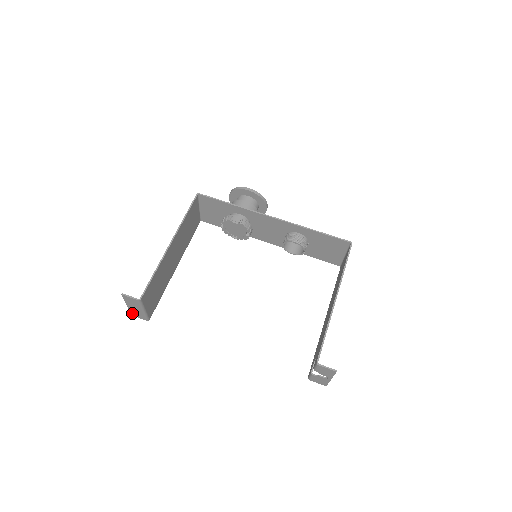
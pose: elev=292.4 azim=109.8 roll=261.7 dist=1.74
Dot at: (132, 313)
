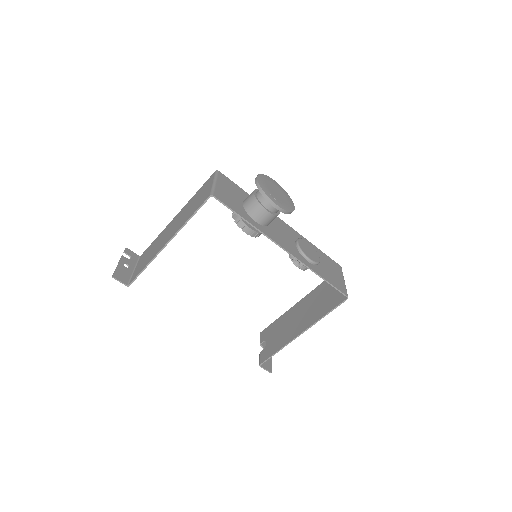
Dot at: (125, 252)
